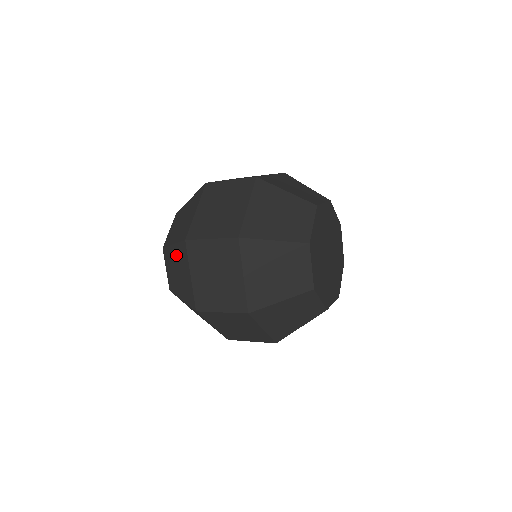
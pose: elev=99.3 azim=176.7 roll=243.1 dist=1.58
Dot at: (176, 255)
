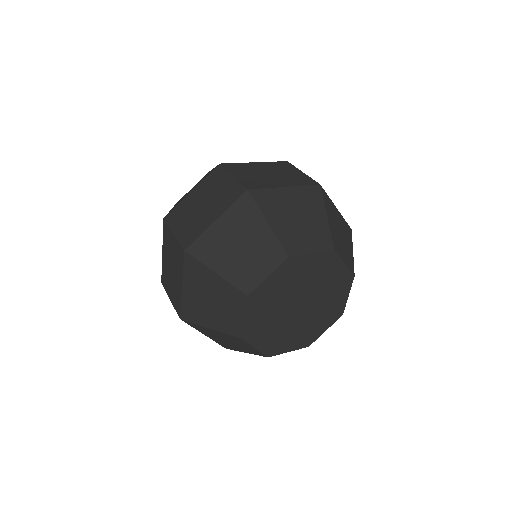
Dot at: occluded
